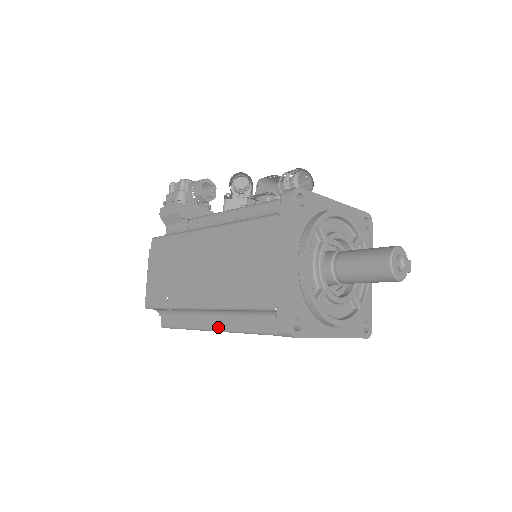
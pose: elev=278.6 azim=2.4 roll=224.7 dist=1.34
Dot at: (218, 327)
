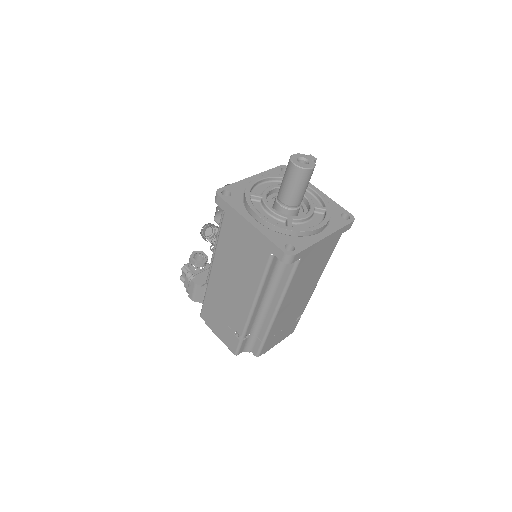
Dot at: (273, 311)
